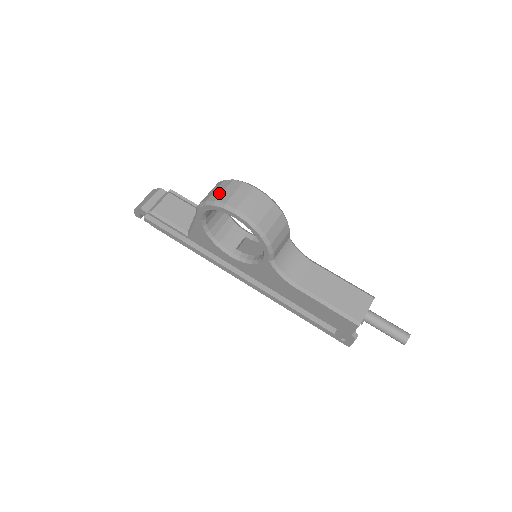
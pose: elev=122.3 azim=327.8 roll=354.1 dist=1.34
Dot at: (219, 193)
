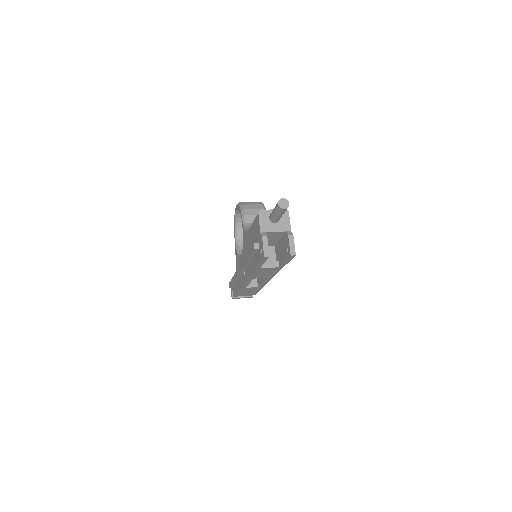
Dot at: occluded
